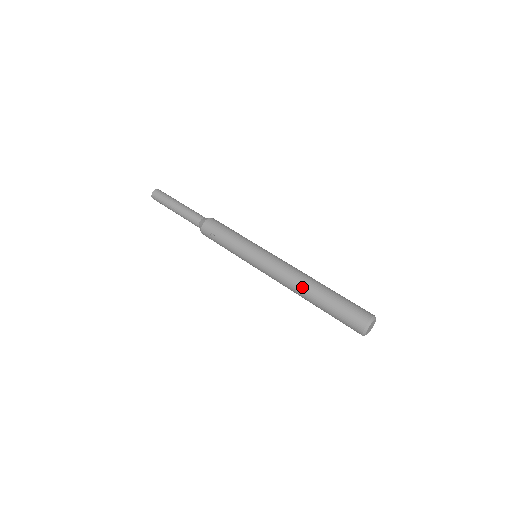
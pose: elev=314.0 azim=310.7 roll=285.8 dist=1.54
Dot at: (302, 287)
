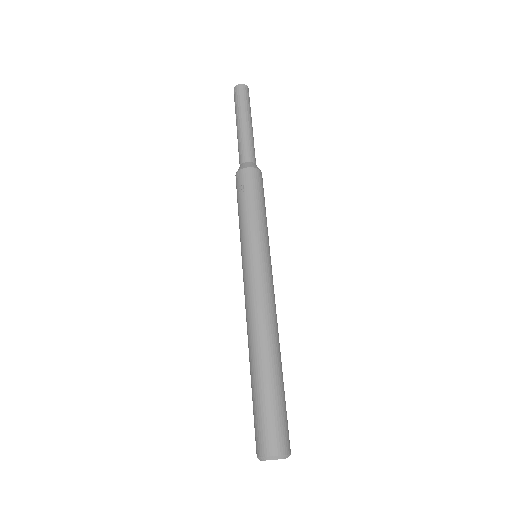
Dot at: (260, 340)
